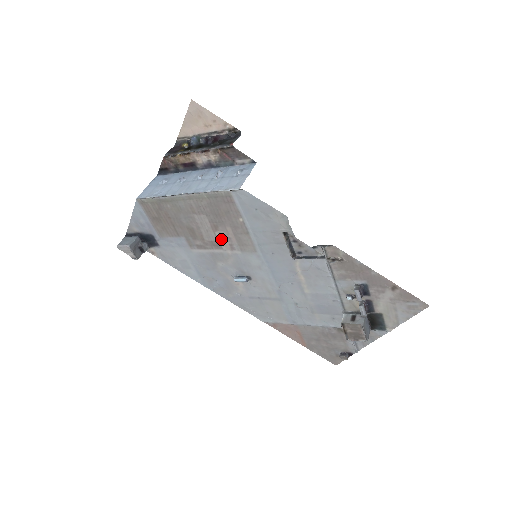
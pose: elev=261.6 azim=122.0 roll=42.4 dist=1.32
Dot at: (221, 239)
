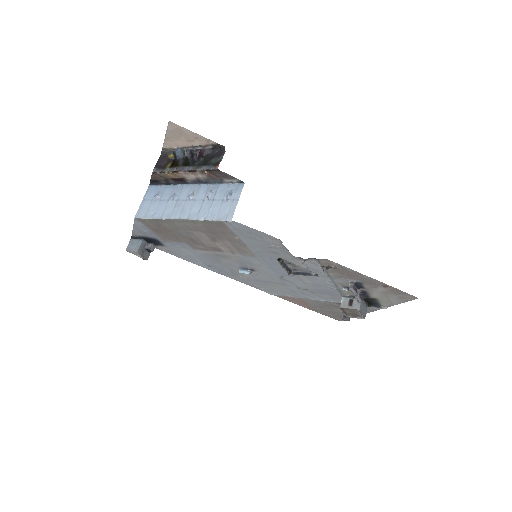
Dot at: (221, 247)
